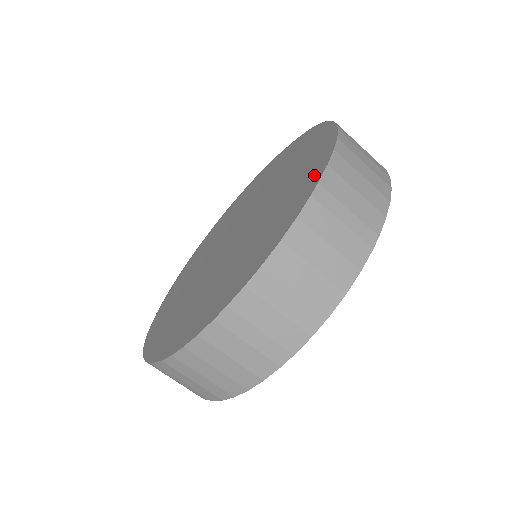
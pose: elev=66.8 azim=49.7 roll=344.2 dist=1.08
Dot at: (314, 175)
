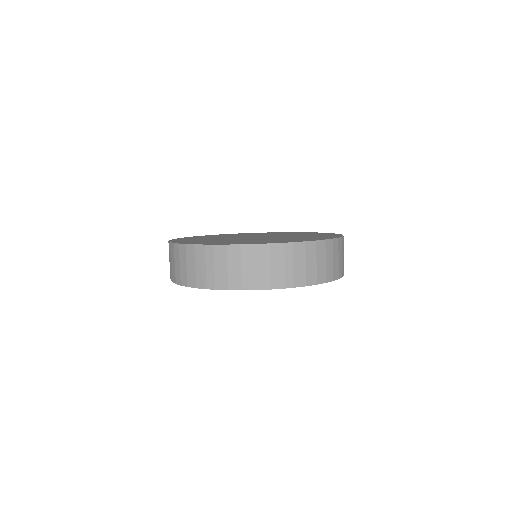
Dot at: occluded
